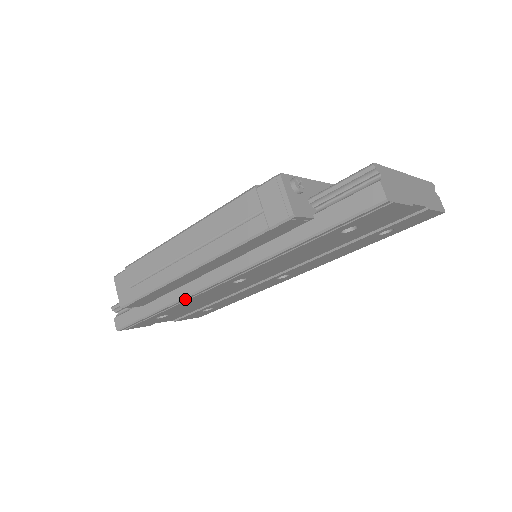
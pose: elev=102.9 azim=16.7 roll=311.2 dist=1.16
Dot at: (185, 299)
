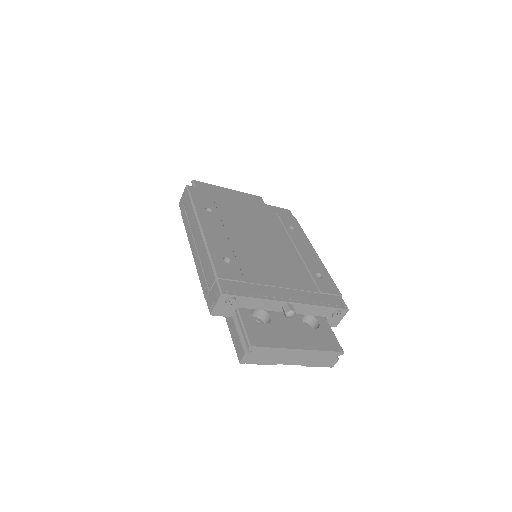
Dot at: occluded
